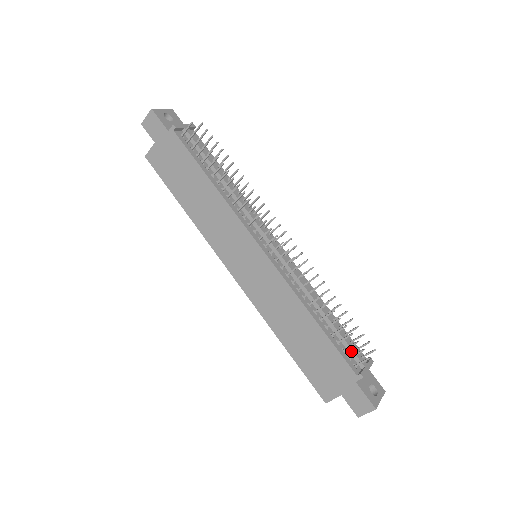
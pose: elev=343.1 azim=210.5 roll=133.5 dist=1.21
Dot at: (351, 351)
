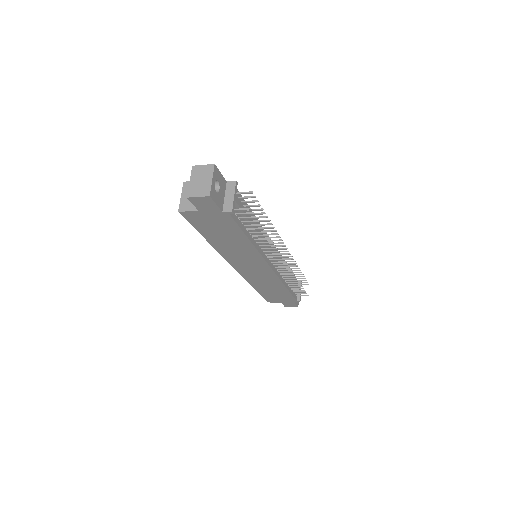
Dot at: occluded
